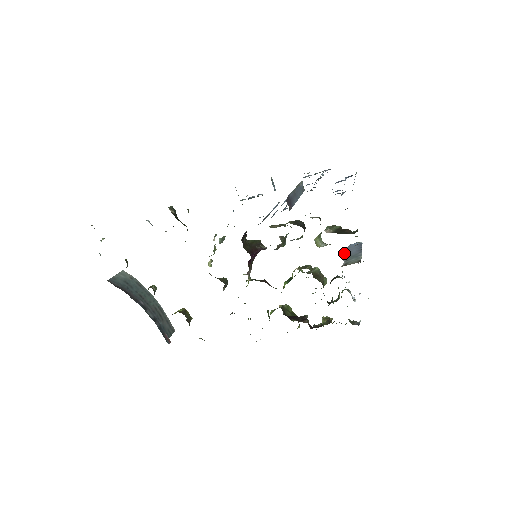
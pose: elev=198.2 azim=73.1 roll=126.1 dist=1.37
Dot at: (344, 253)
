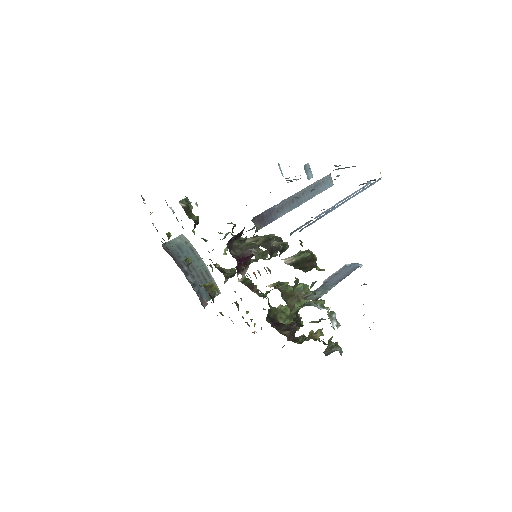
Dot at: (330, 276)
